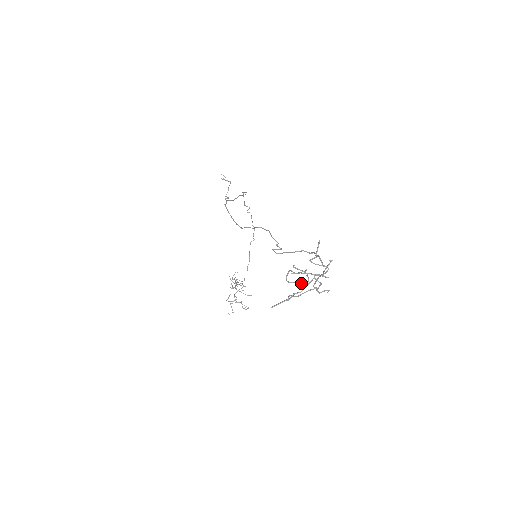
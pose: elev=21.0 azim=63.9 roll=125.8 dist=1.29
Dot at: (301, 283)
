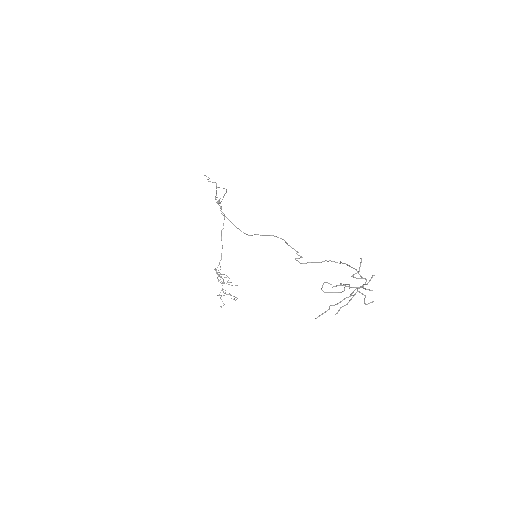
Dot at: (337, 292)
